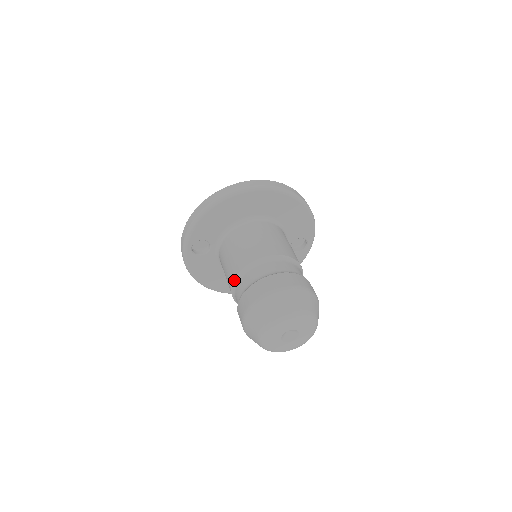
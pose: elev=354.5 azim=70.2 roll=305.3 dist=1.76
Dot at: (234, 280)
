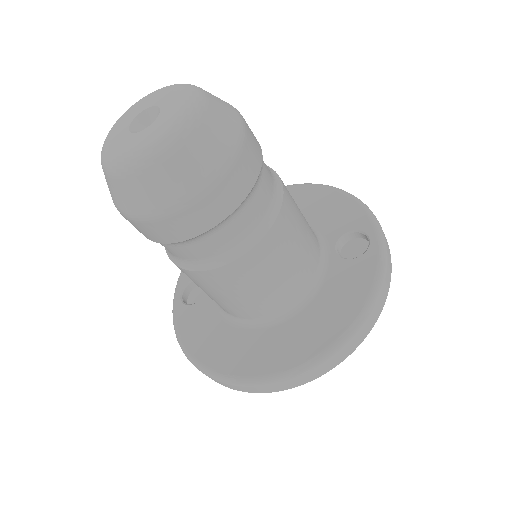
Dot at: occluded
